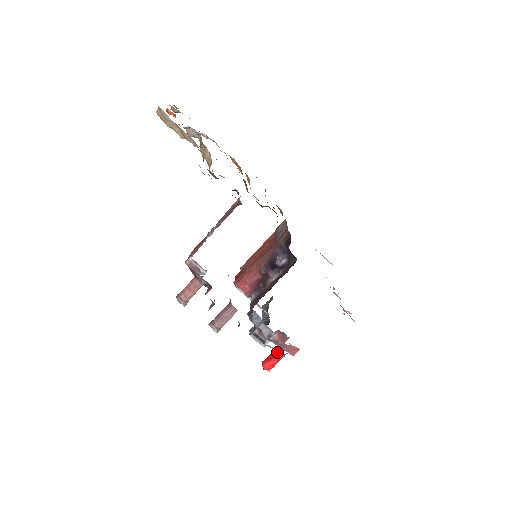
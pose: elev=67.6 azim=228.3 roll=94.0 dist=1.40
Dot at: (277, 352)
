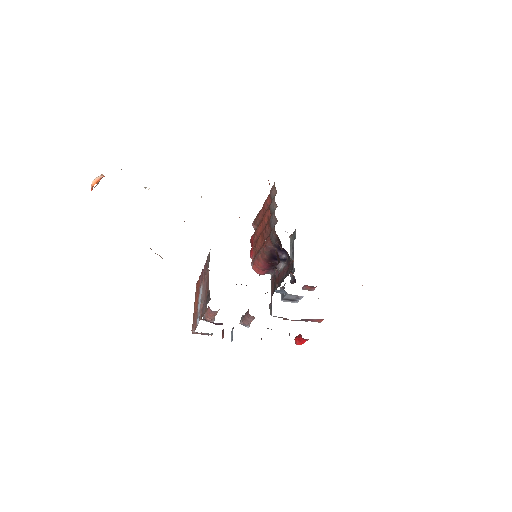
Dot at: (303, 339)
